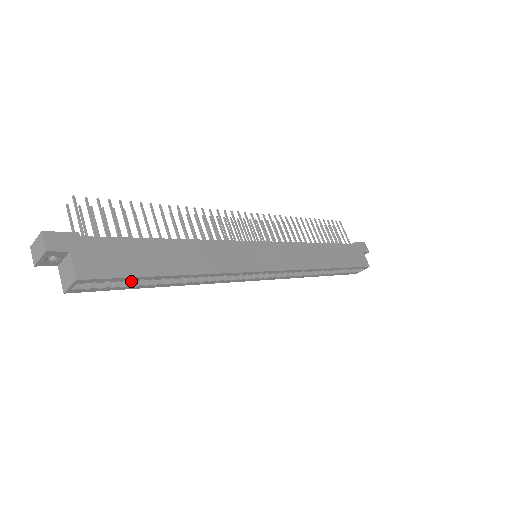
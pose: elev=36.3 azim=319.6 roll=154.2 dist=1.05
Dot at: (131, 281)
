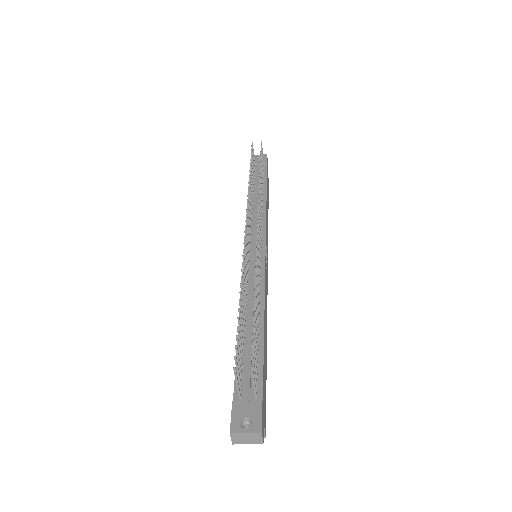
Dot at: occluded
